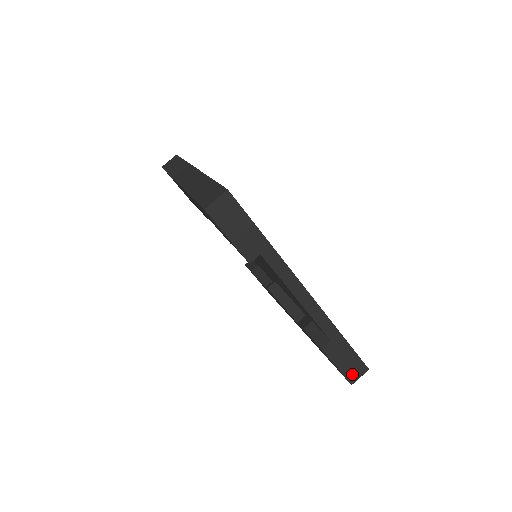
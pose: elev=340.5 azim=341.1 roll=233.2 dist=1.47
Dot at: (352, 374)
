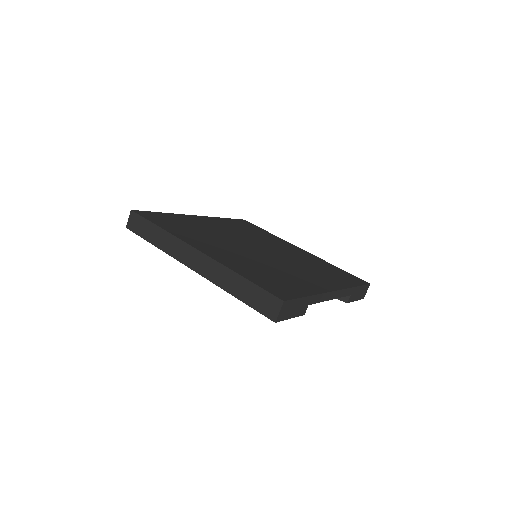
Dot at: (363, 295)
